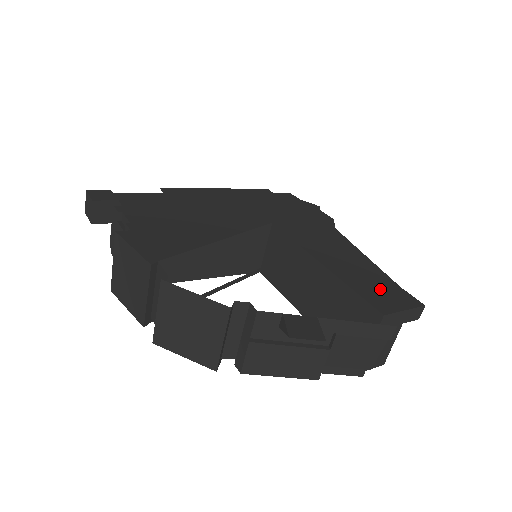
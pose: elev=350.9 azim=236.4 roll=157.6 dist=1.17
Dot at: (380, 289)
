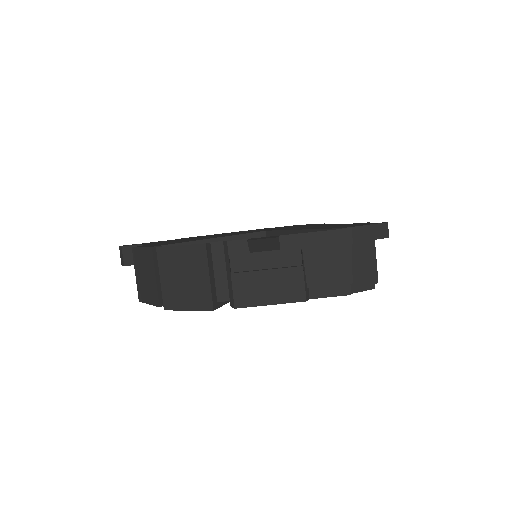
Dot at: (347, 225)
